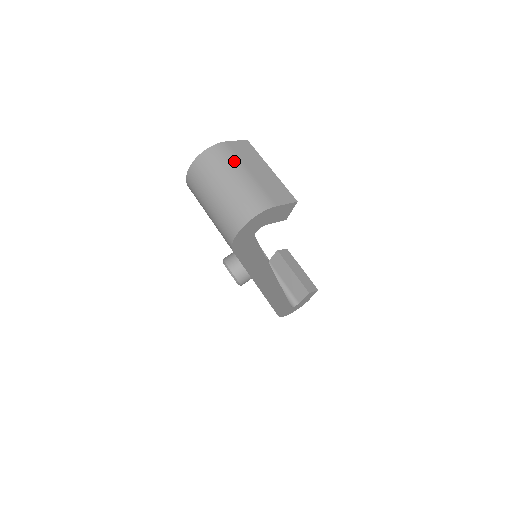
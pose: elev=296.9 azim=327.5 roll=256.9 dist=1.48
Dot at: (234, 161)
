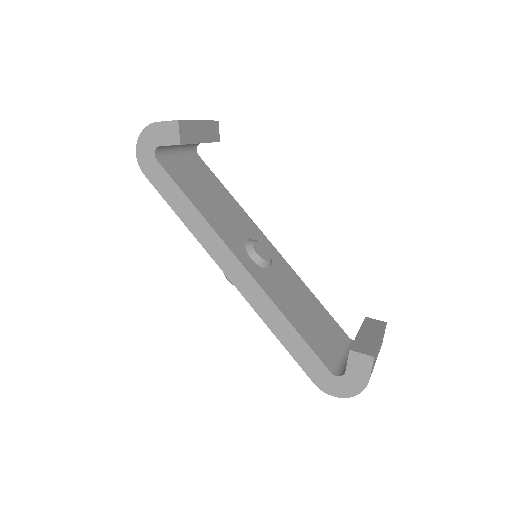
Dot at: occluded
